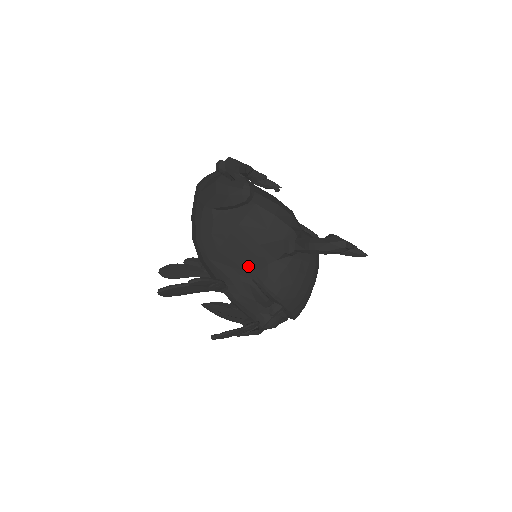
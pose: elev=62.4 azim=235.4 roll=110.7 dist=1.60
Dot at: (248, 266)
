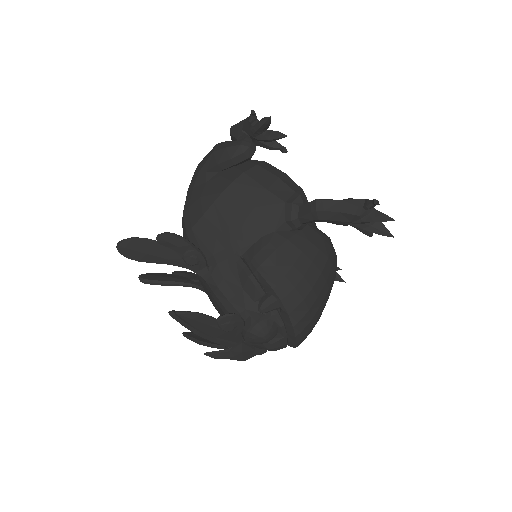
Dot at: (238, 237)
